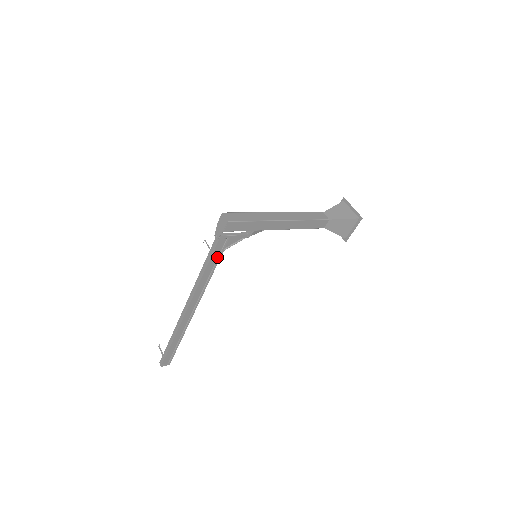
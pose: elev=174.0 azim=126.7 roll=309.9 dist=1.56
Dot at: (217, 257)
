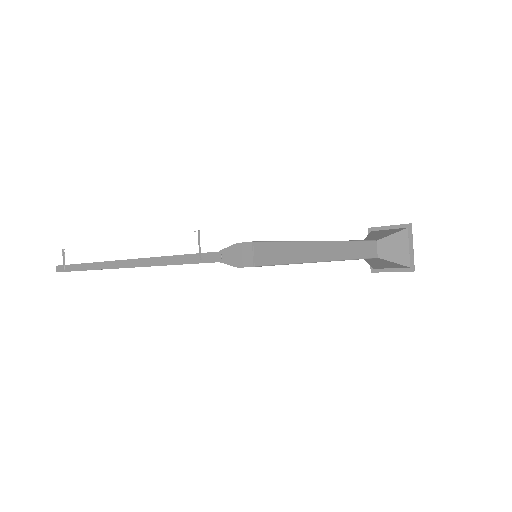
Dot at: occluded
